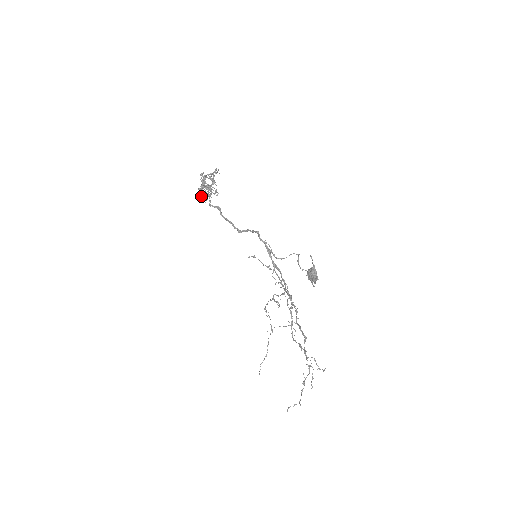
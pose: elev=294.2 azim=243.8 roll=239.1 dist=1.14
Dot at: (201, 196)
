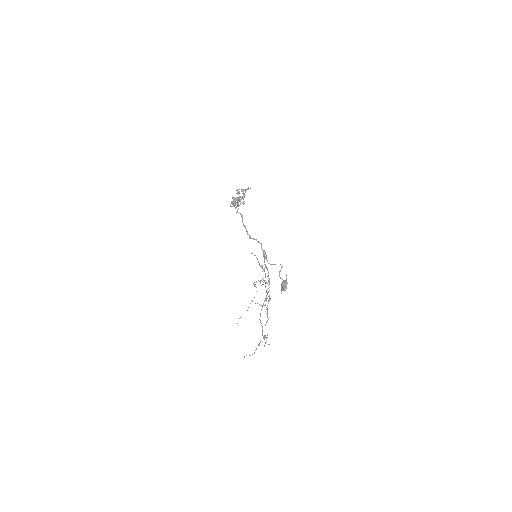
Dot at: (233, 206)
